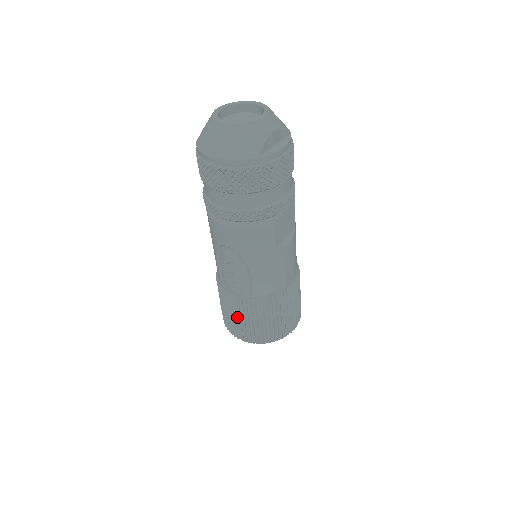
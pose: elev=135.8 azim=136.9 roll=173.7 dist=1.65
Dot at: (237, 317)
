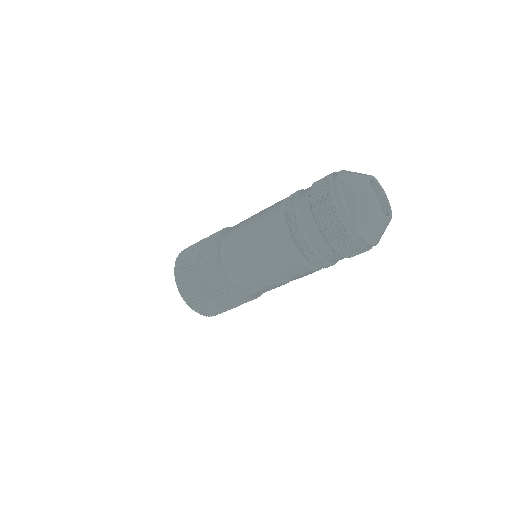
Dot at: (233, 307)
